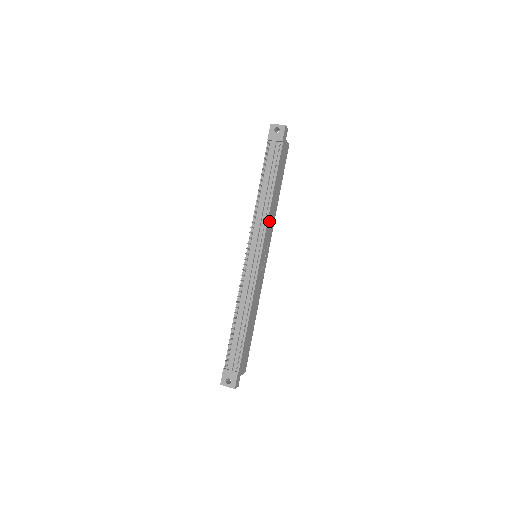
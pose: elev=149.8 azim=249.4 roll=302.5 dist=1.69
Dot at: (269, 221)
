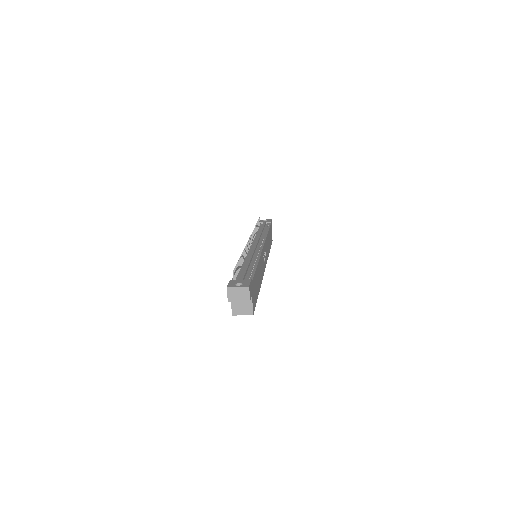
Dot at: occluded
